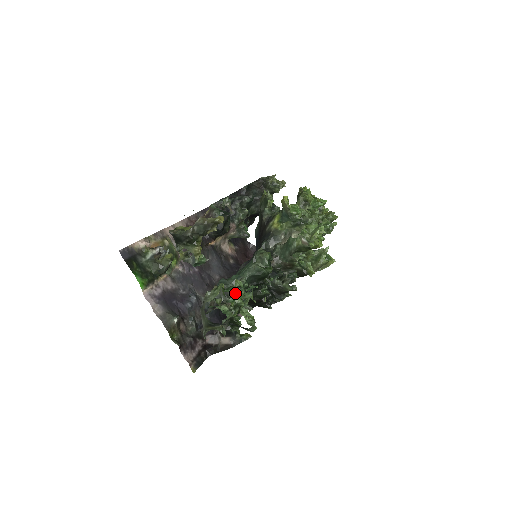
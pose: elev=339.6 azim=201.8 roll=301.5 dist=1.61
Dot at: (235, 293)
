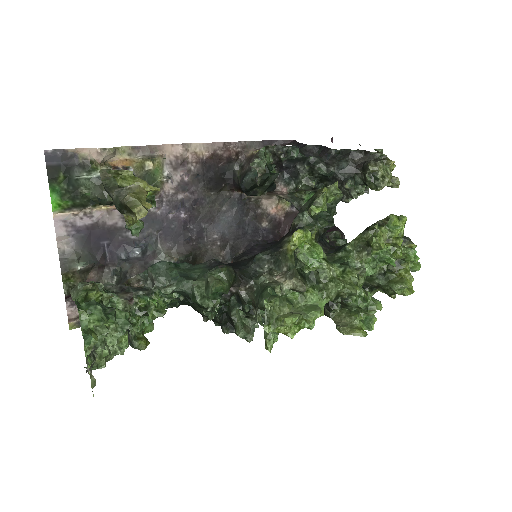
Dot at: (91, 317)
